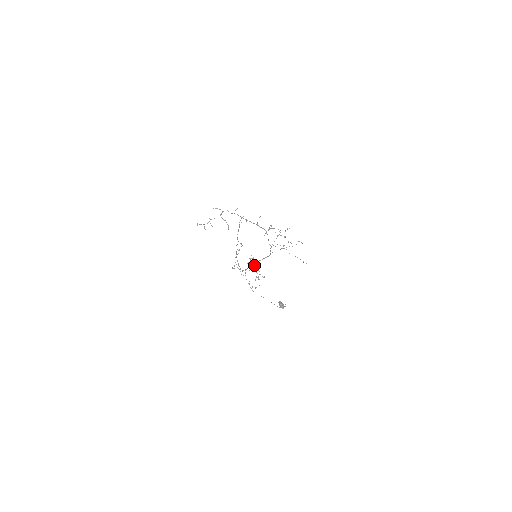
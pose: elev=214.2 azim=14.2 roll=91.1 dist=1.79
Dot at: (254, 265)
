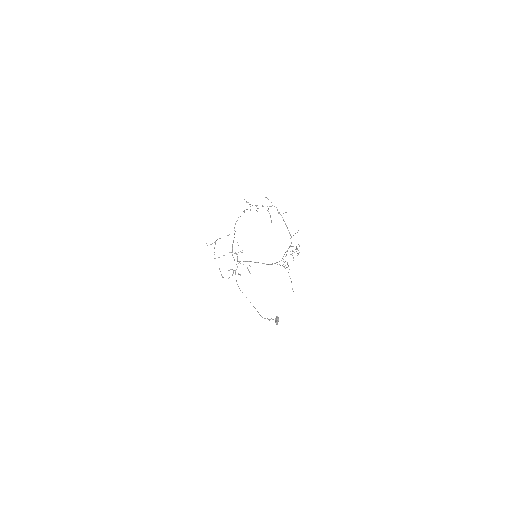
Dot at: occluded
